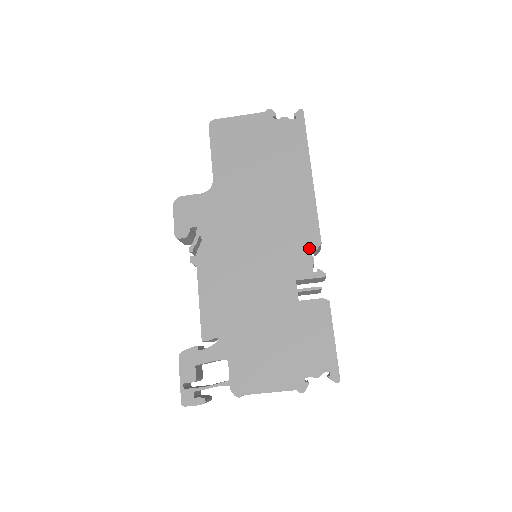
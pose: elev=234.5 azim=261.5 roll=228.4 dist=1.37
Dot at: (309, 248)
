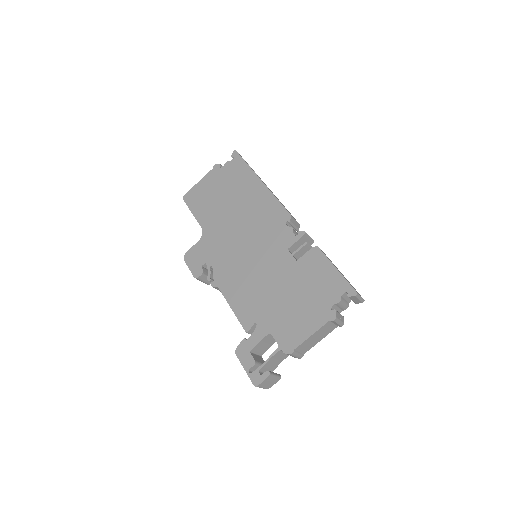
Dot at: (284, 224)
